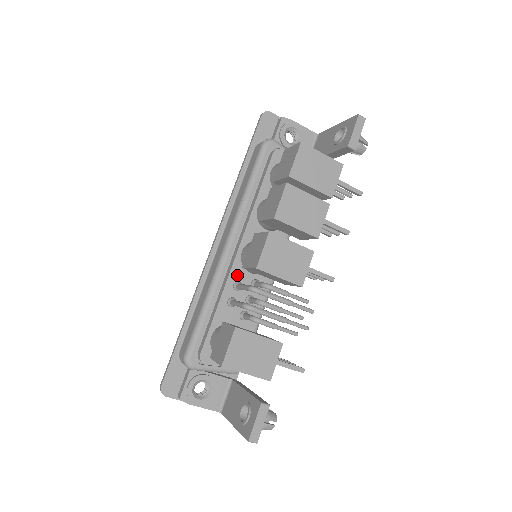
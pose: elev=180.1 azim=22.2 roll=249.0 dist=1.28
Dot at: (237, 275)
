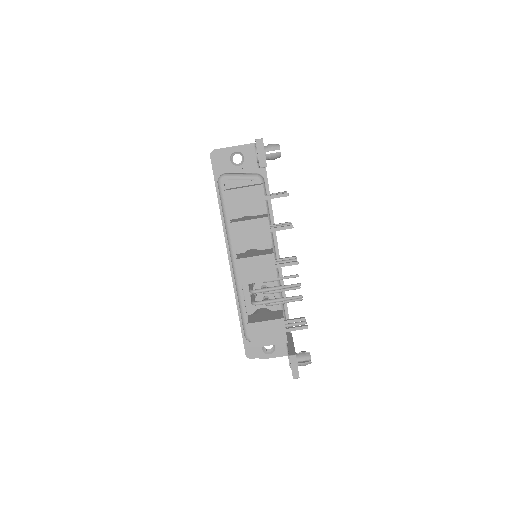
Dot at: occluded
